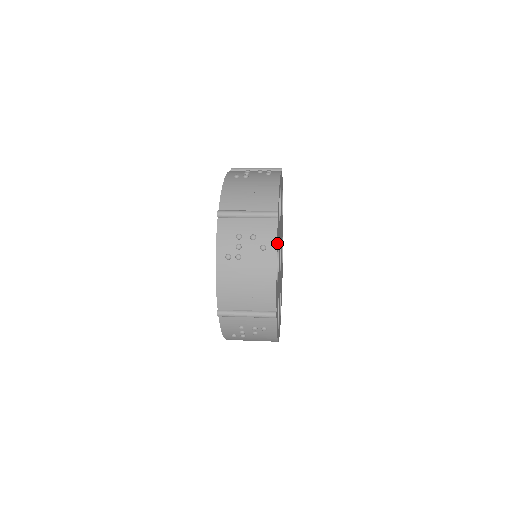
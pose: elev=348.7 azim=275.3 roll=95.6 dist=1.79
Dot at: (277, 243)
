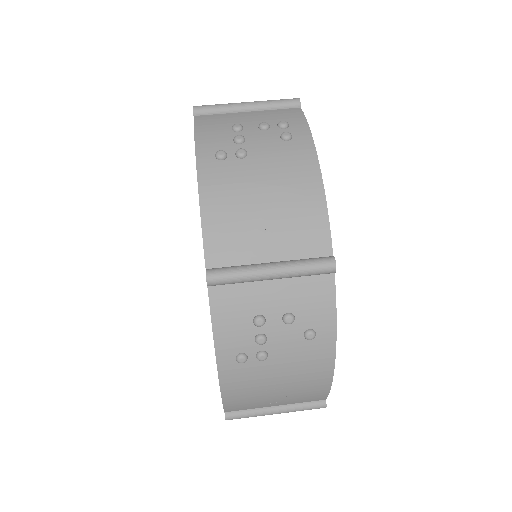
Dot at: occluded
